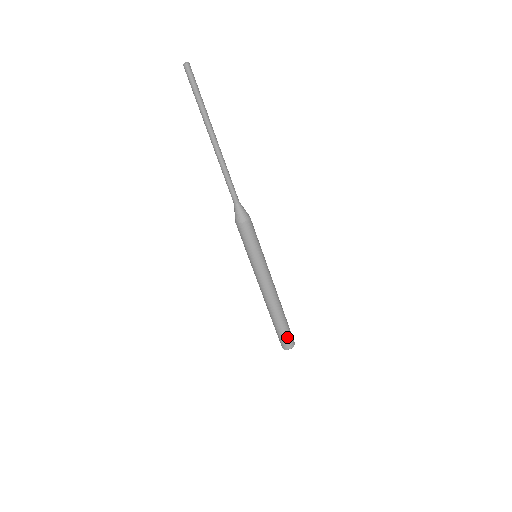
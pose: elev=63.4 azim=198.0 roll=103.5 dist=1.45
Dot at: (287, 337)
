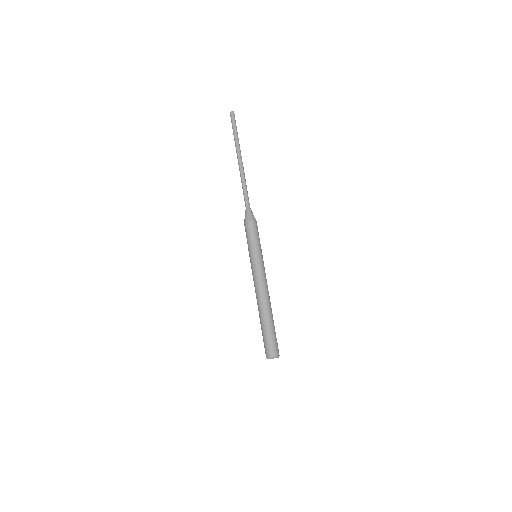
Dot at: (269, 343)
